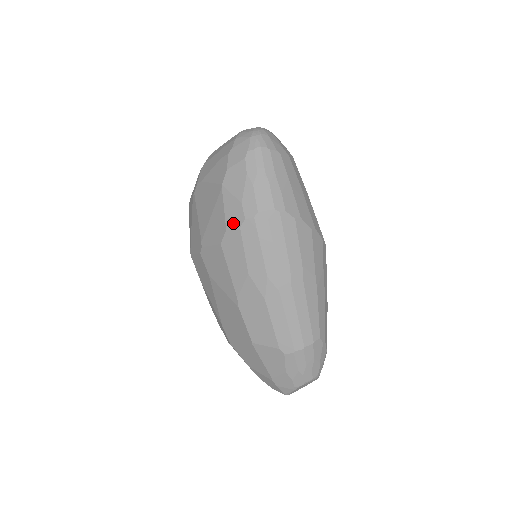
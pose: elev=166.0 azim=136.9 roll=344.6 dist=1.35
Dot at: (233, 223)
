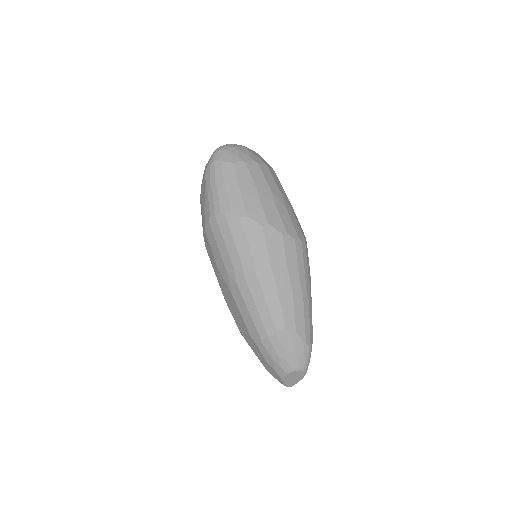
Dot at: (204, 228)
